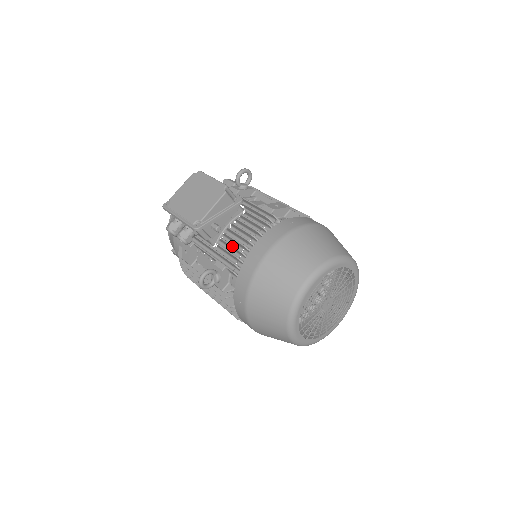
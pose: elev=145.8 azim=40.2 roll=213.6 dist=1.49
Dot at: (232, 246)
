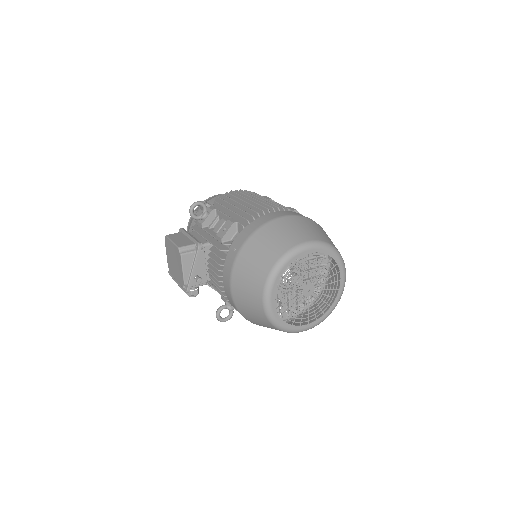
Dot at: occluded
